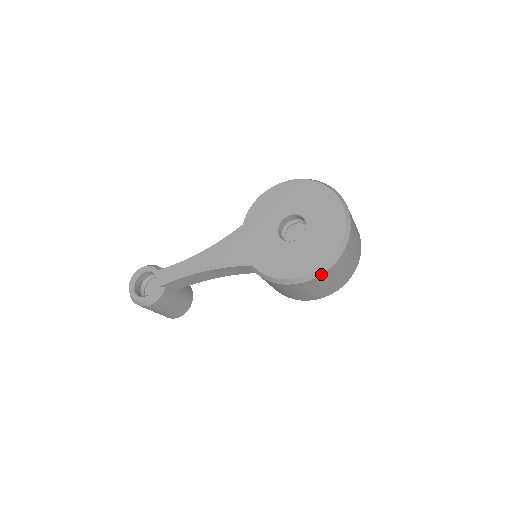
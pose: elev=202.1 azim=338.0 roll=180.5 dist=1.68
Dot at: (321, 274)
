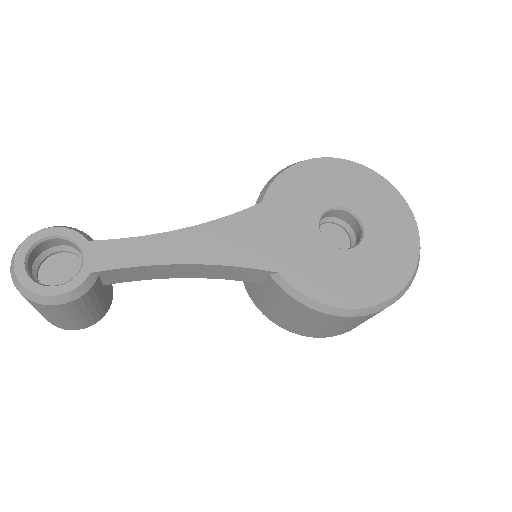
Dot at: (383, 309)
